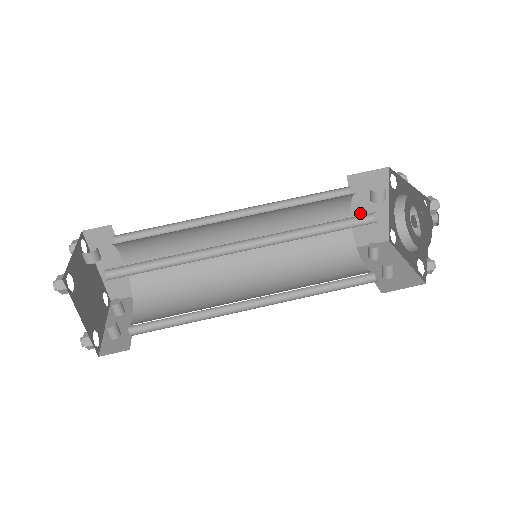
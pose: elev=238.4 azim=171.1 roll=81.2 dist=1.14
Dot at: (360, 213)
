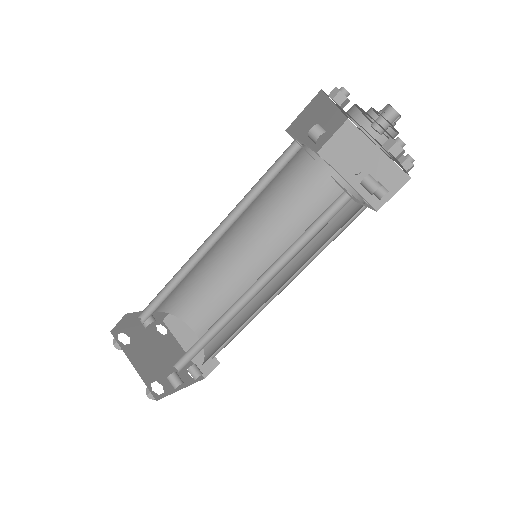
Dot at: (355, 173)
